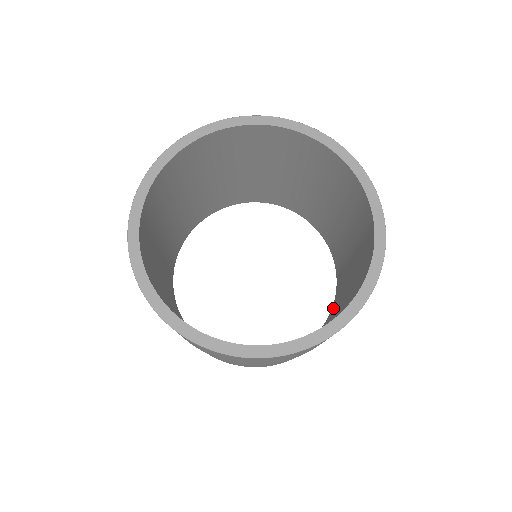
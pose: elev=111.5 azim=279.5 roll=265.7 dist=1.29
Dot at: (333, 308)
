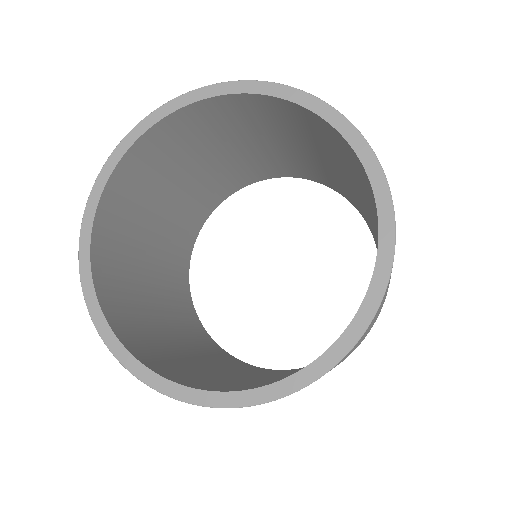
Dot at: occluded
